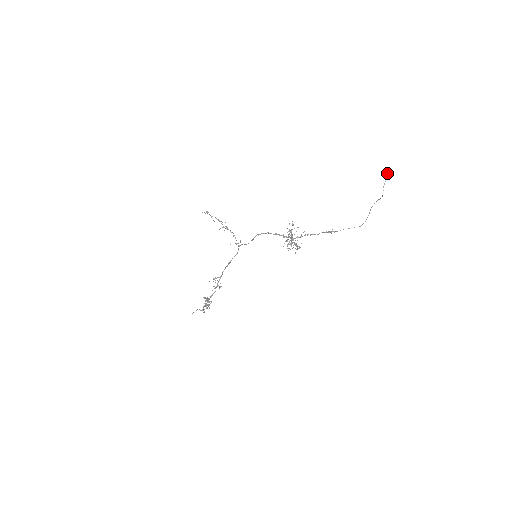
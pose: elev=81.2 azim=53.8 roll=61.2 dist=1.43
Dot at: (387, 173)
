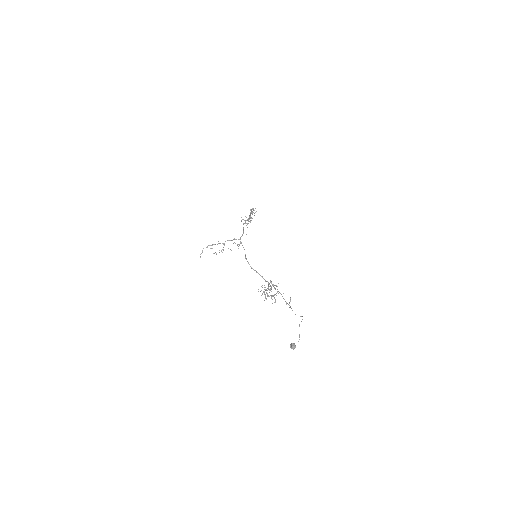
Dot at: occluded
